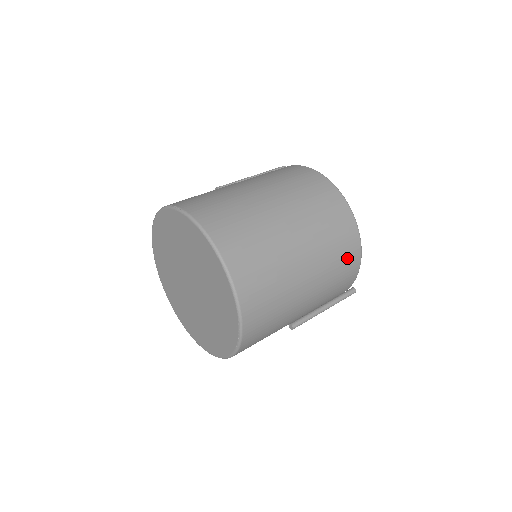
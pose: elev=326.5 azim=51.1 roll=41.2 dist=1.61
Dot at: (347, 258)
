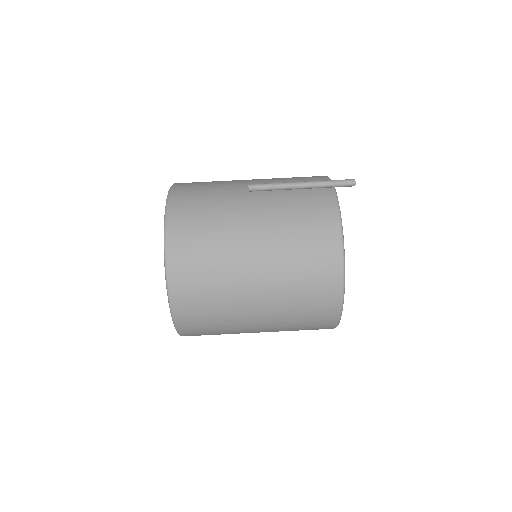
Dot at: (313, 329)
